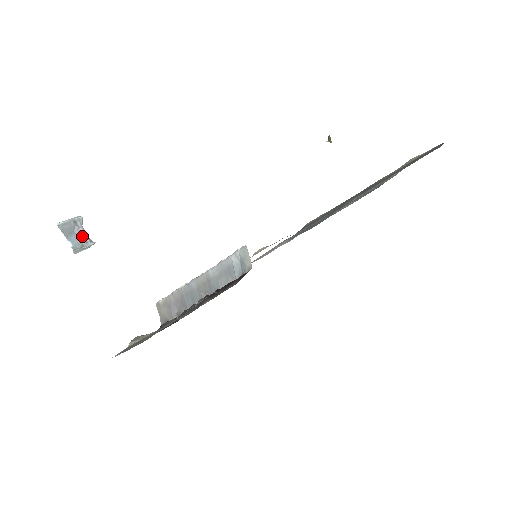
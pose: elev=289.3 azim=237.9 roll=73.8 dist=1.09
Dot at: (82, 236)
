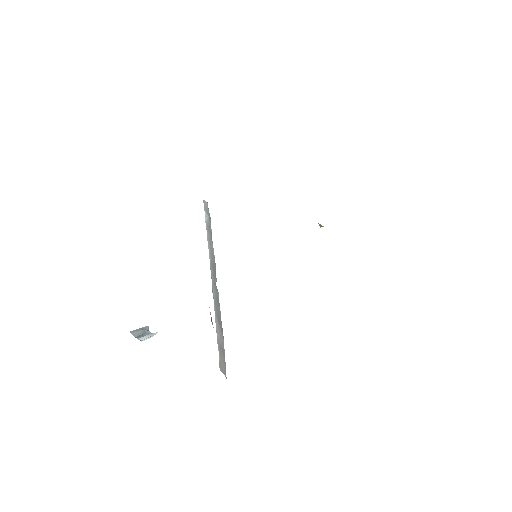
Dot at: (148, 334)
